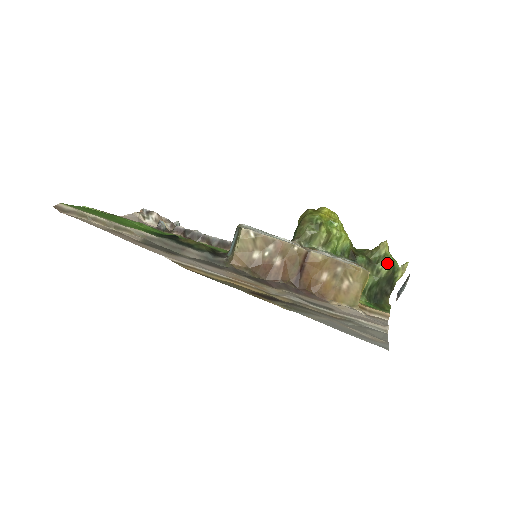
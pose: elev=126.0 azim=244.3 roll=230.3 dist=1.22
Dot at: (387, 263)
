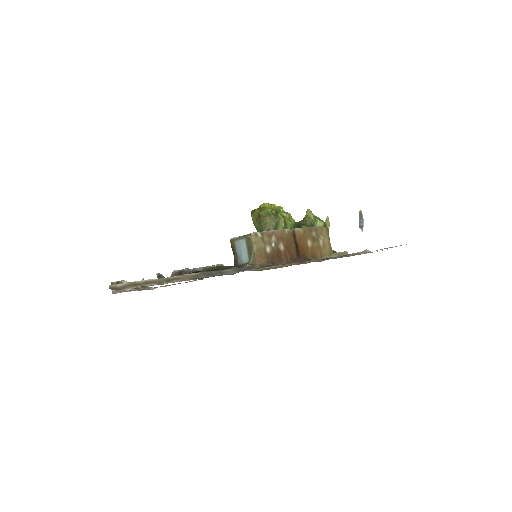
Dot at: (320, 222)
